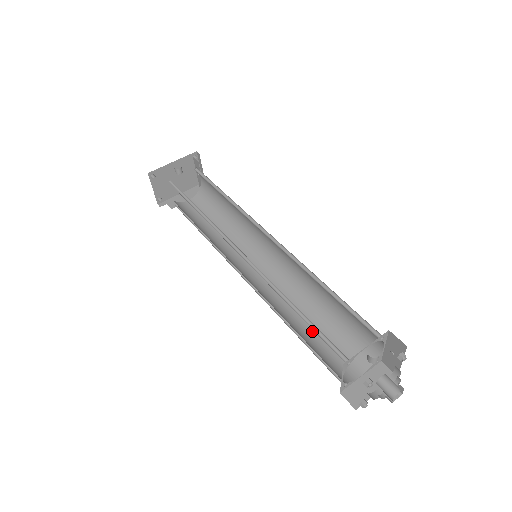
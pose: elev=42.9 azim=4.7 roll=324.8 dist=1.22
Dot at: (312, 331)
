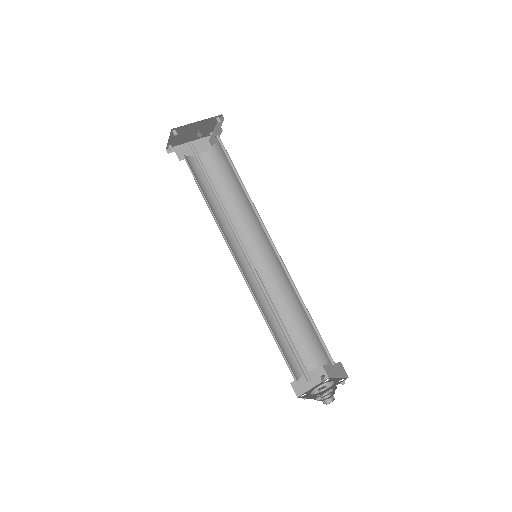
Dot at: occluded
